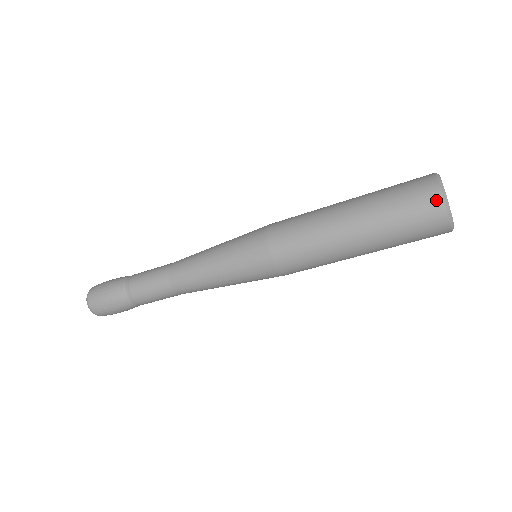
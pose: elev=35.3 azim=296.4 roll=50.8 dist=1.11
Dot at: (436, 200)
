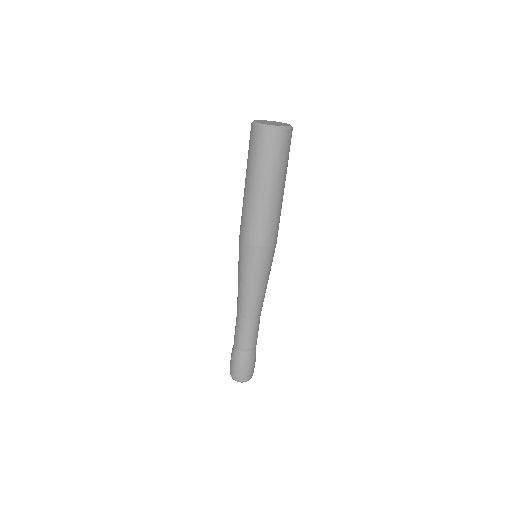
Dot at: (251, 128)
